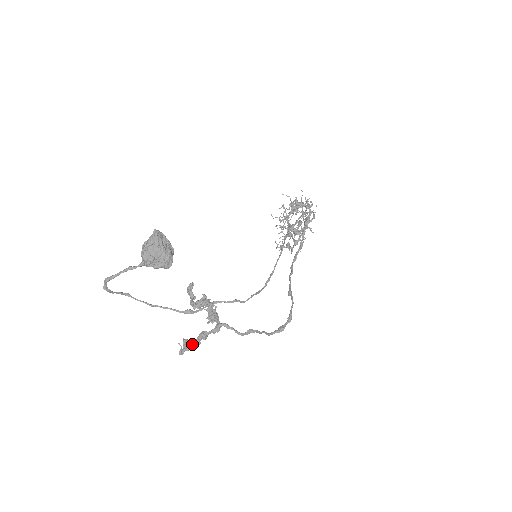
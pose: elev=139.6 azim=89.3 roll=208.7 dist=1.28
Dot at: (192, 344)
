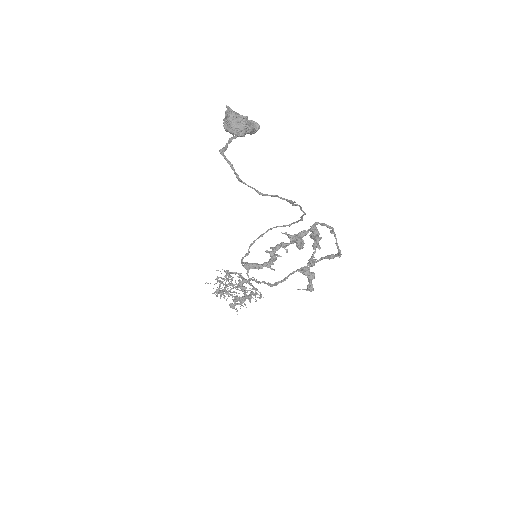
Dot at: (315, 249)
